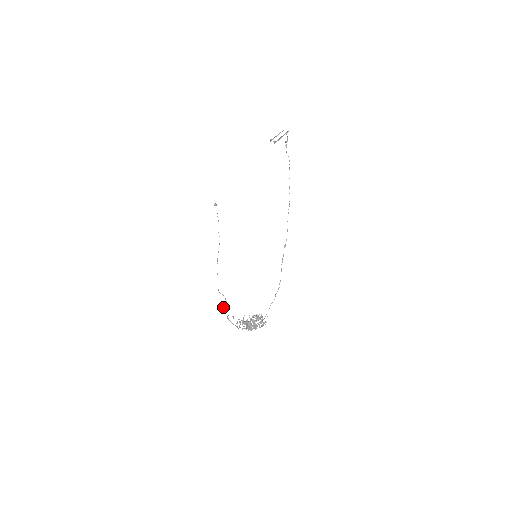
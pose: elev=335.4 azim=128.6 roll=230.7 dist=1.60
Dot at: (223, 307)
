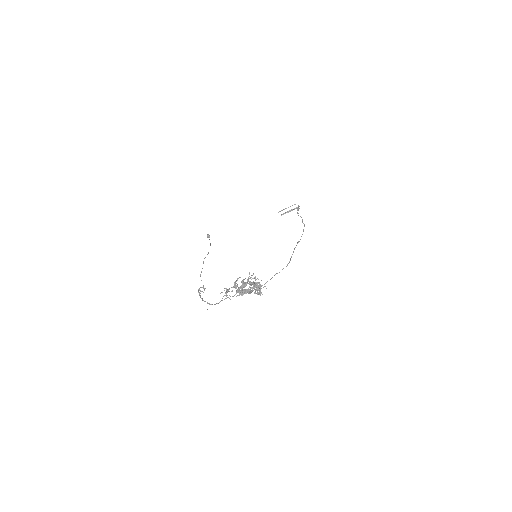
Dot at: (200, 291)
